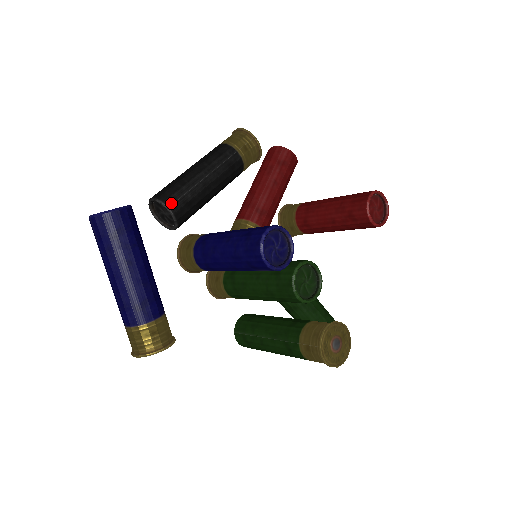
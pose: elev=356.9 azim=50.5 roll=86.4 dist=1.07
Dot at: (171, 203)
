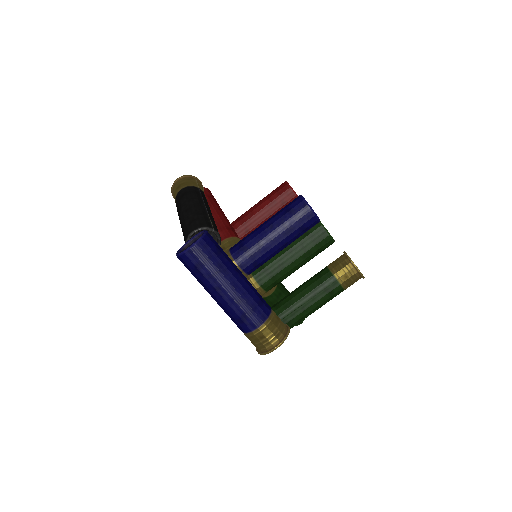
Dot at: (211, 226)
